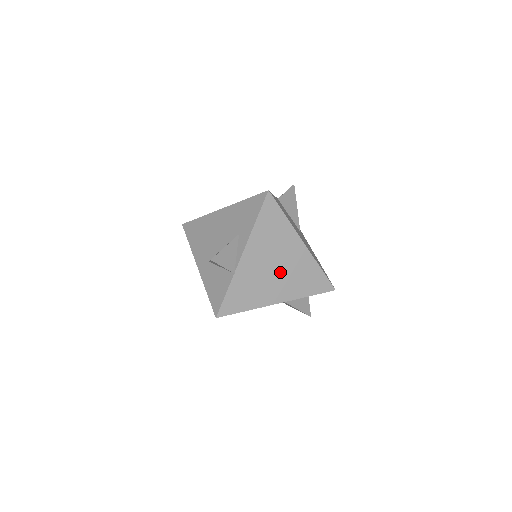
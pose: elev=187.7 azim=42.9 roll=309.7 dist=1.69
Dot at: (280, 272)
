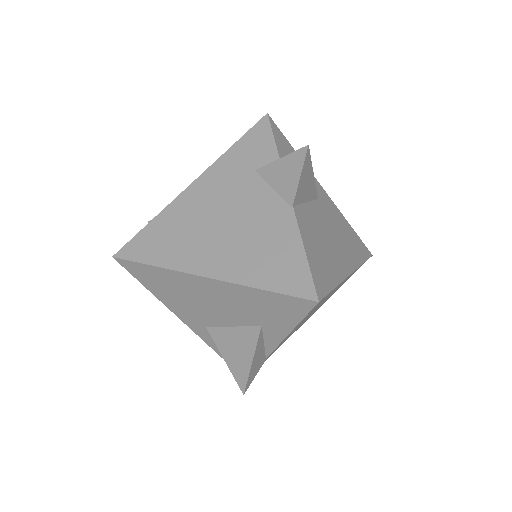
Dot at: occluded
